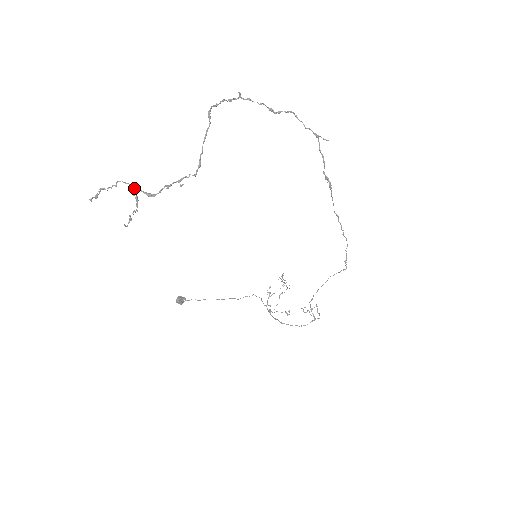
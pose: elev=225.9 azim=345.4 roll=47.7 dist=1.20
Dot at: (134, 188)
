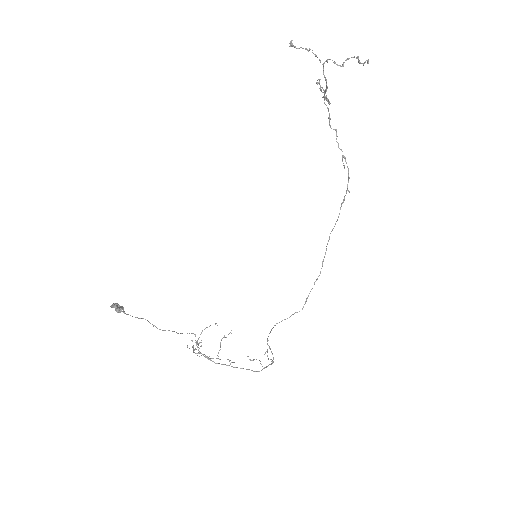
Dot at: (327, 61)
